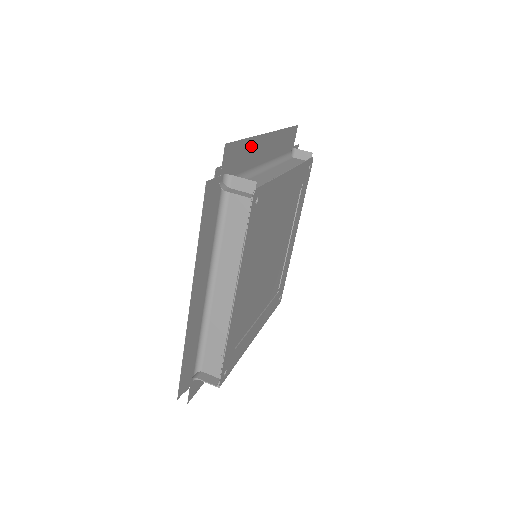
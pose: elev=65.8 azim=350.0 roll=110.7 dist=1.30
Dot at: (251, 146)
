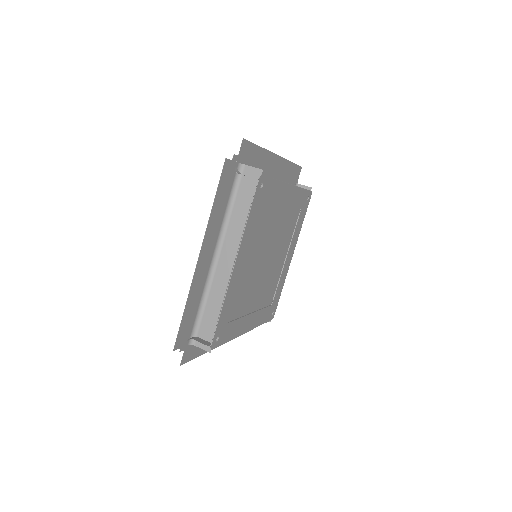
Dot at: (262, 156)
